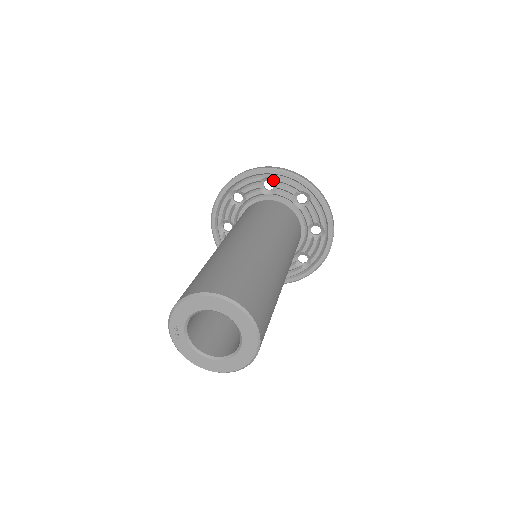
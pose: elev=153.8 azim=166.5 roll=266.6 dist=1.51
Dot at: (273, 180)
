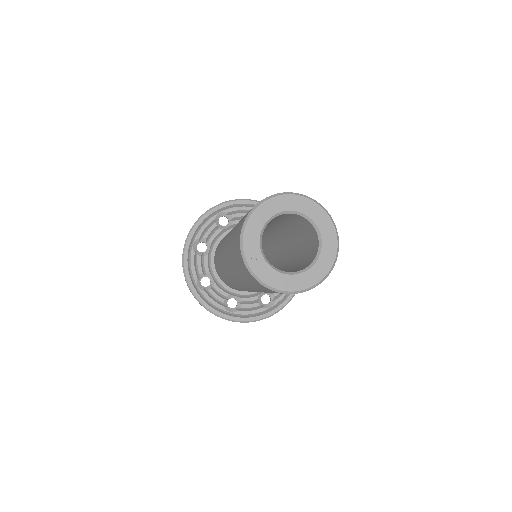
Dot at: (225, 214)
